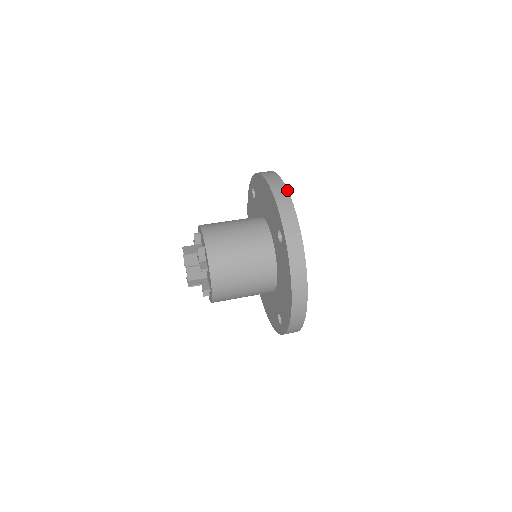
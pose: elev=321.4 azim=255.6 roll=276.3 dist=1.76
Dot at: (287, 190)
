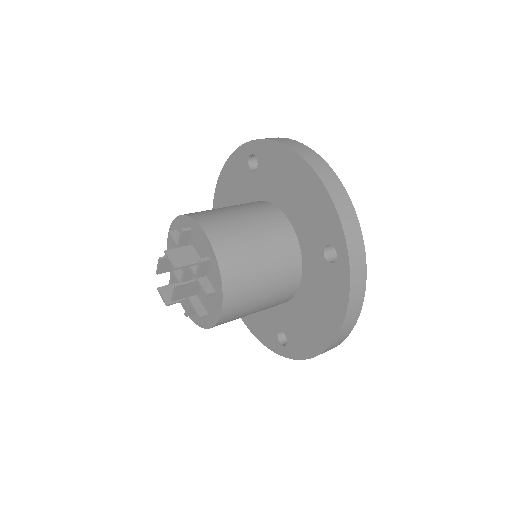
Dot at: (344, 187)
